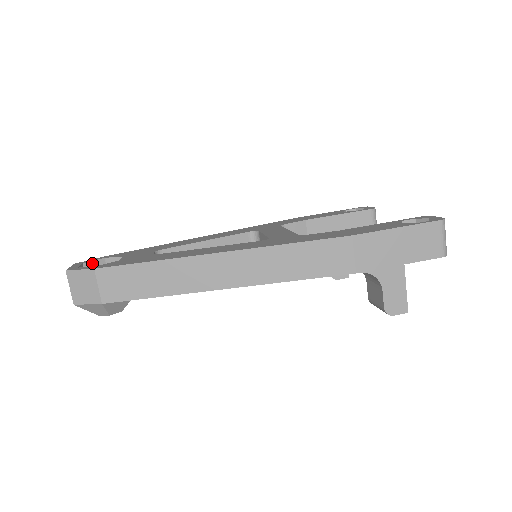
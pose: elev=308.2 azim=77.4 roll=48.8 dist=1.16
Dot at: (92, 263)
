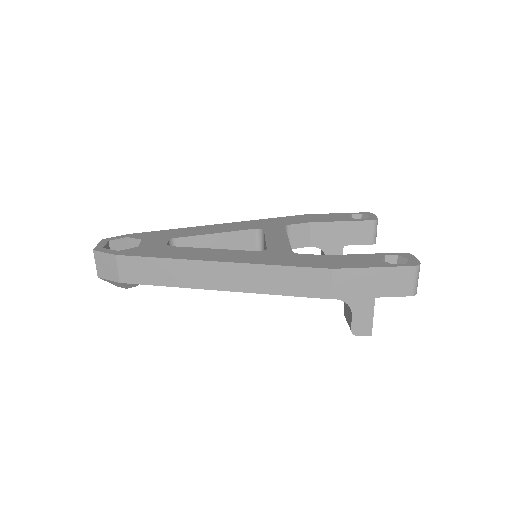
Dot at: (116, 241)
